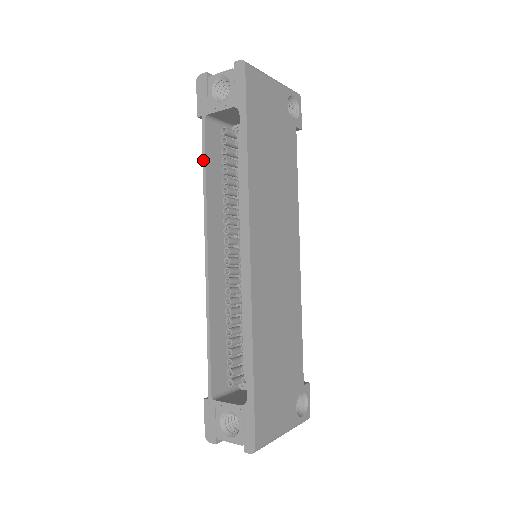
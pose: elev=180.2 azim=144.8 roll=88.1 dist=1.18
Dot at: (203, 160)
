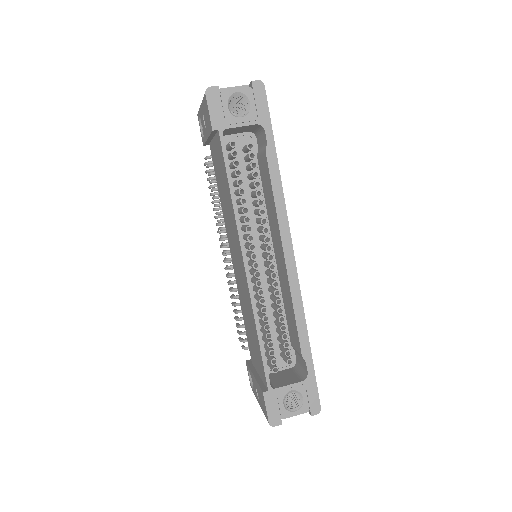
Dot at: (228, 174)
